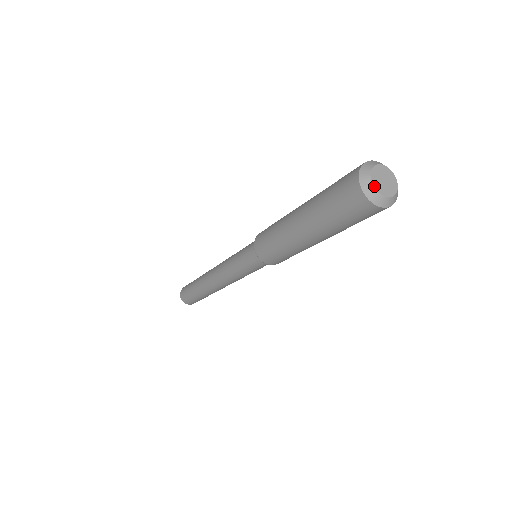
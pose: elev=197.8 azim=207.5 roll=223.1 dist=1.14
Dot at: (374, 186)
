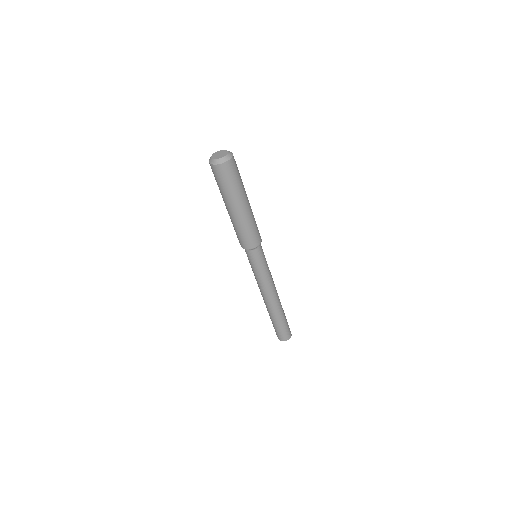
Dot at: (212, 155)
